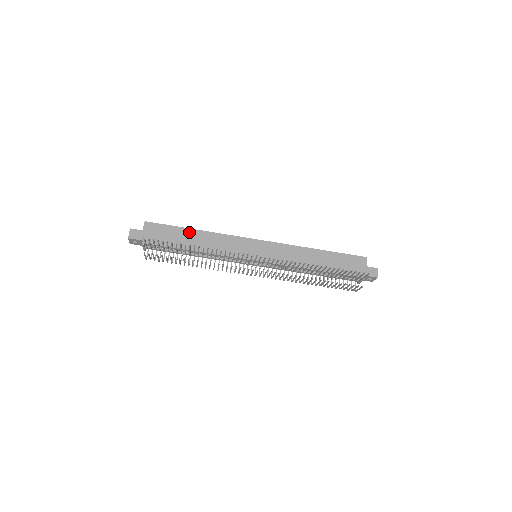
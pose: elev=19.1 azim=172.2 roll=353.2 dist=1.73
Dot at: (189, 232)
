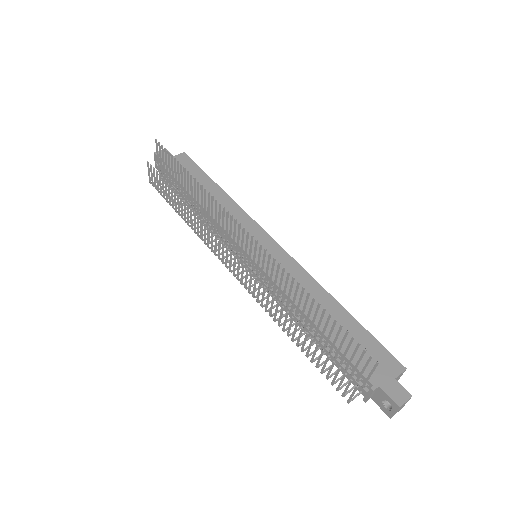
Dot at: (212, 185)
